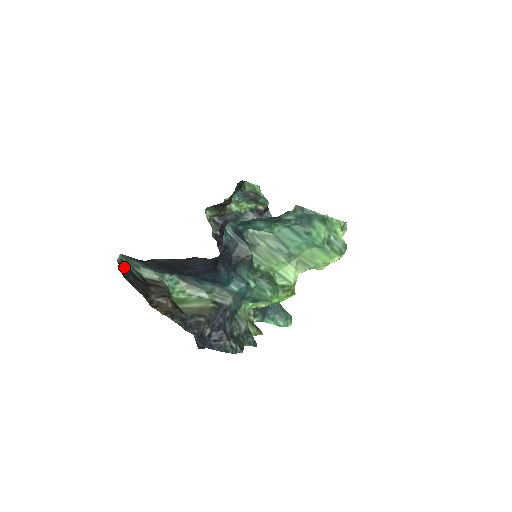
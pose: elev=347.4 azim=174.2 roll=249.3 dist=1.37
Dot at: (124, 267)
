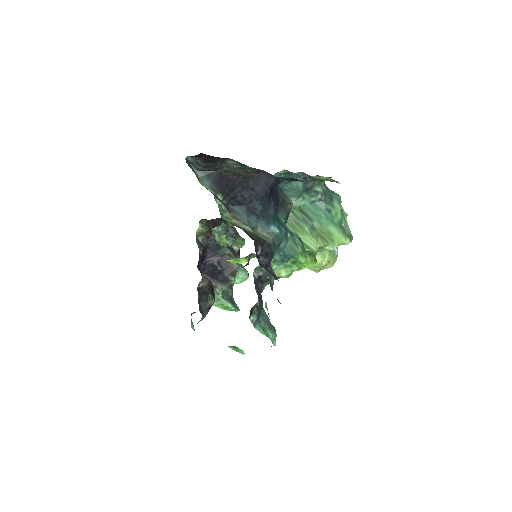
Dot at: occluded
